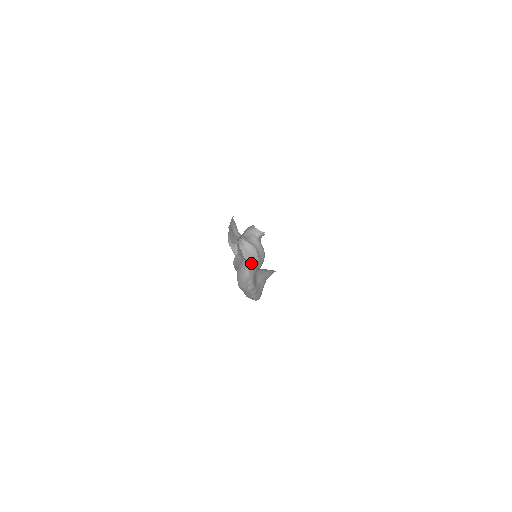
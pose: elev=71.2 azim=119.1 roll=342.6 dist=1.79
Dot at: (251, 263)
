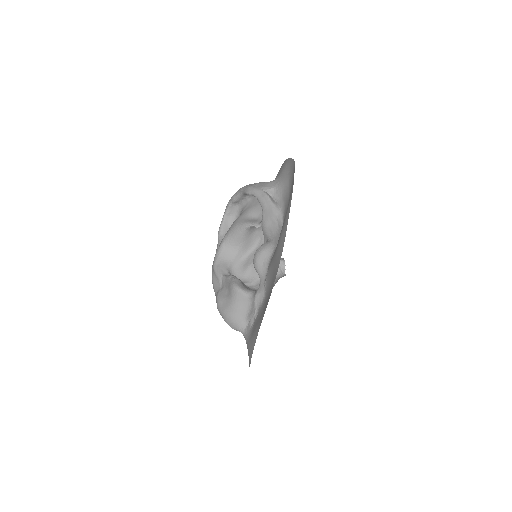
Dot at: occluded
